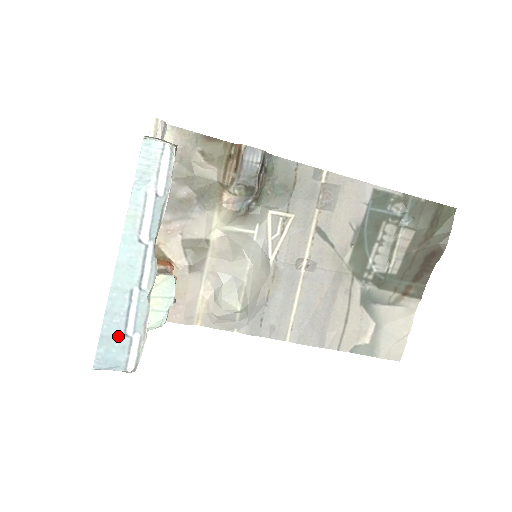
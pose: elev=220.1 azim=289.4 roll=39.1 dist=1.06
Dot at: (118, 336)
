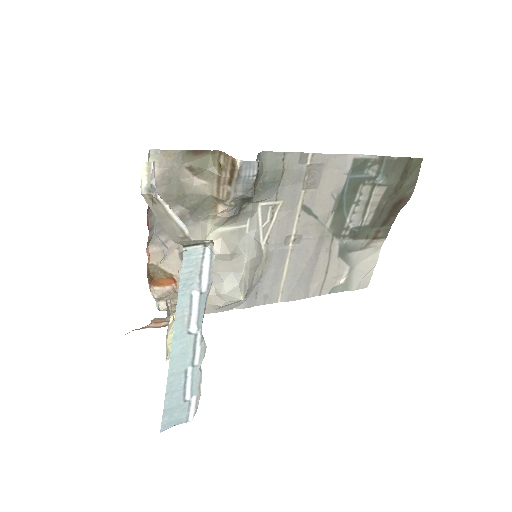
Dot at: (178, 404)
